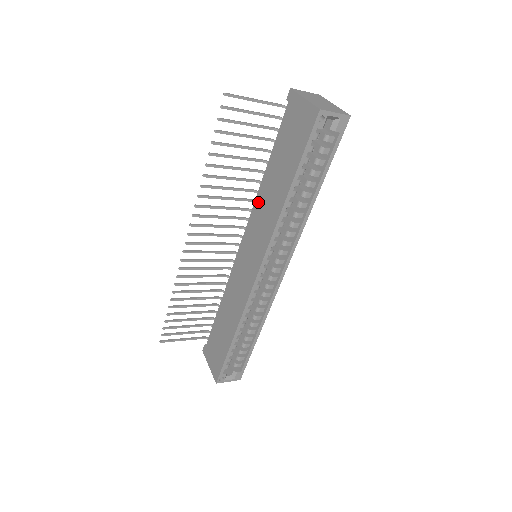
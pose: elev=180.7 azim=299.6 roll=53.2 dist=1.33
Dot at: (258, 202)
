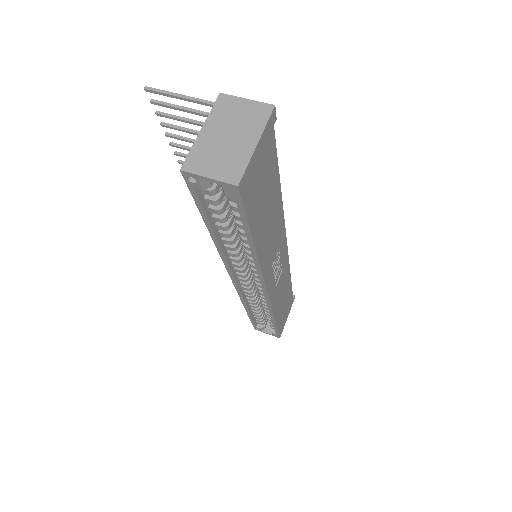
Dot at: occluded
